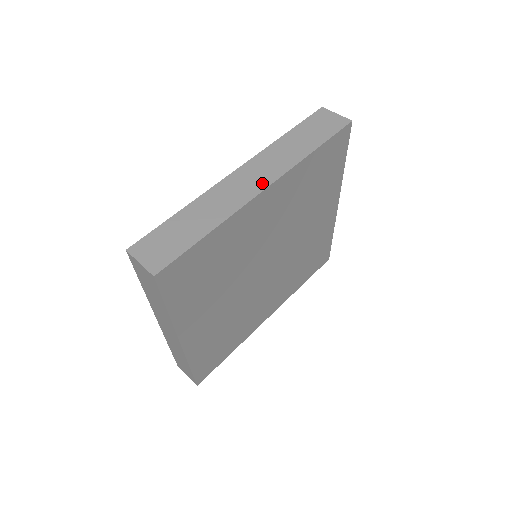
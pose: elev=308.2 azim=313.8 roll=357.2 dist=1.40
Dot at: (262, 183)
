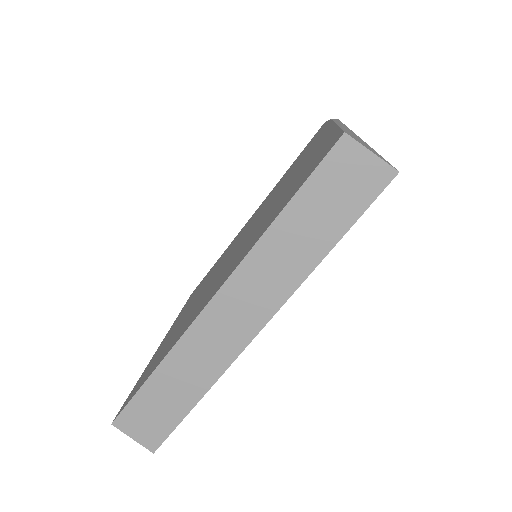
Dot at: (253, 324)
